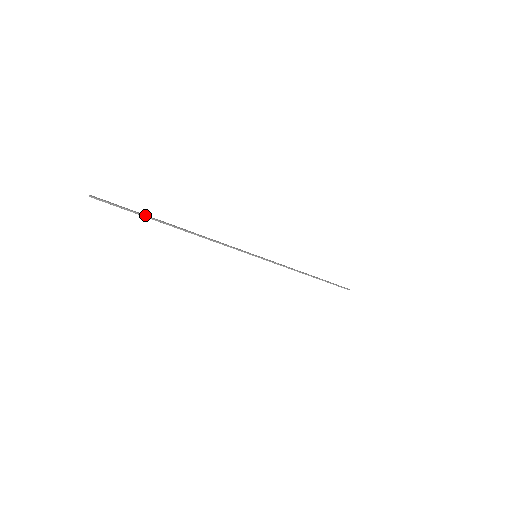
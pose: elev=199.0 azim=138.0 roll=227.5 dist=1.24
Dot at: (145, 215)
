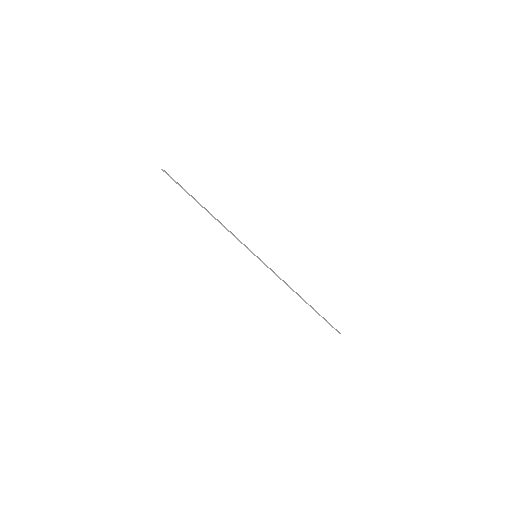
Dot at: (188, 193)
